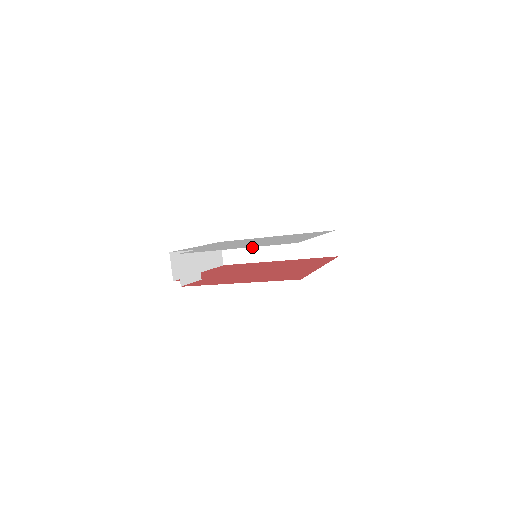
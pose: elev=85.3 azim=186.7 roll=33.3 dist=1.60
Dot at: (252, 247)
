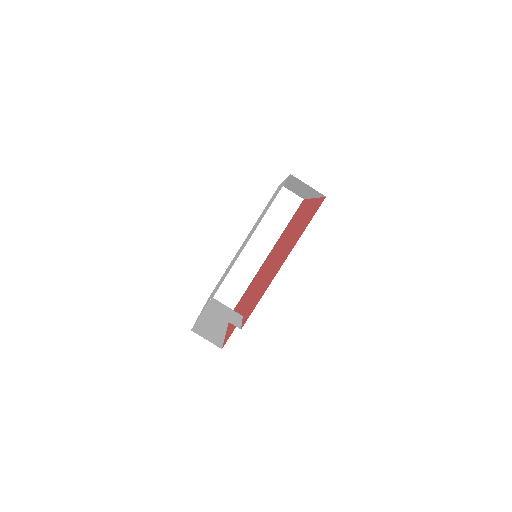
Dot at: (236, 273)
